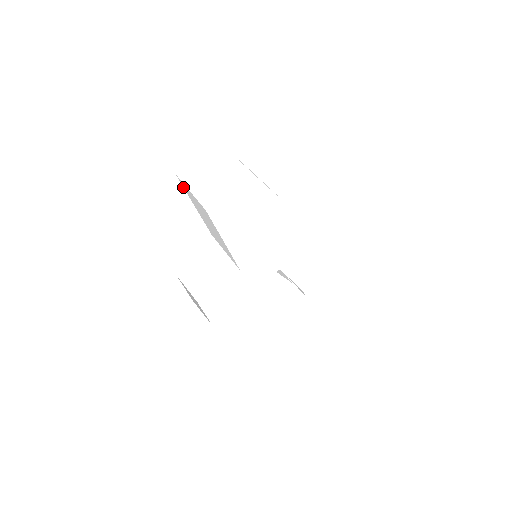
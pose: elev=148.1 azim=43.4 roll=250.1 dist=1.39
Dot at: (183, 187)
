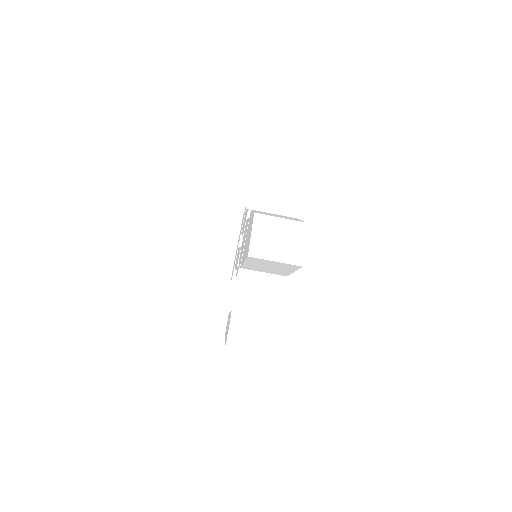
Dot at: (246, 259)
